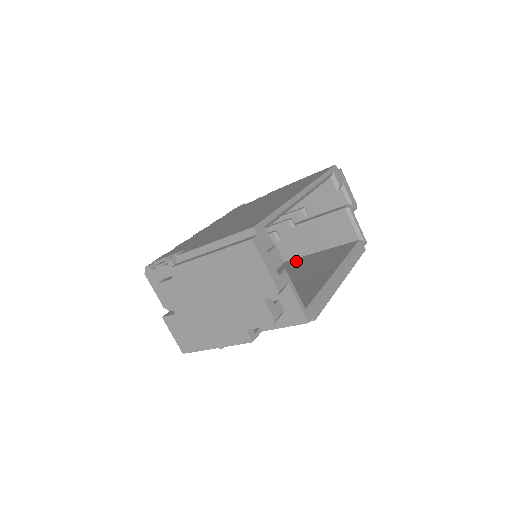
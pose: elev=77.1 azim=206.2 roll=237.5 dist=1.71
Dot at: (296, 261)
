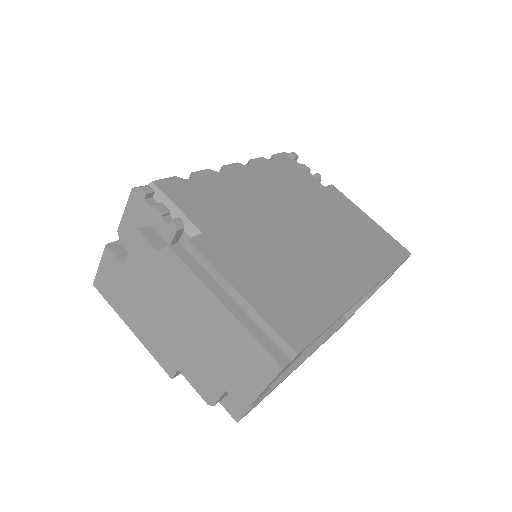
Dot at: occluded
